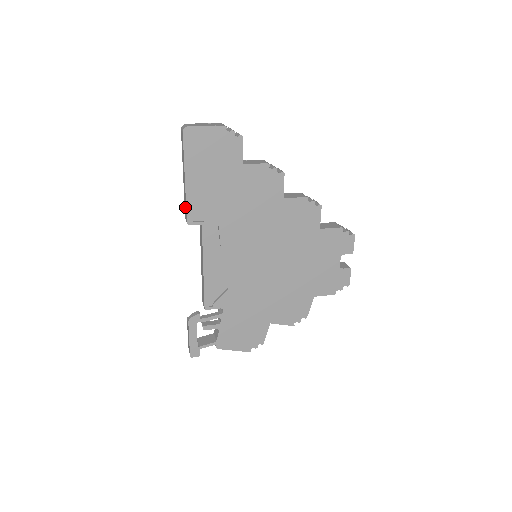
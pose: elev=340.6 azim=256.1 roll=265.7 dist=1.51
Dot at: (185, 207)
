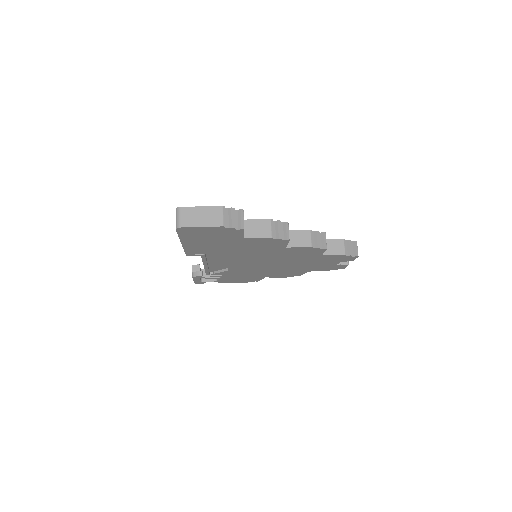
Dot at: occluded
